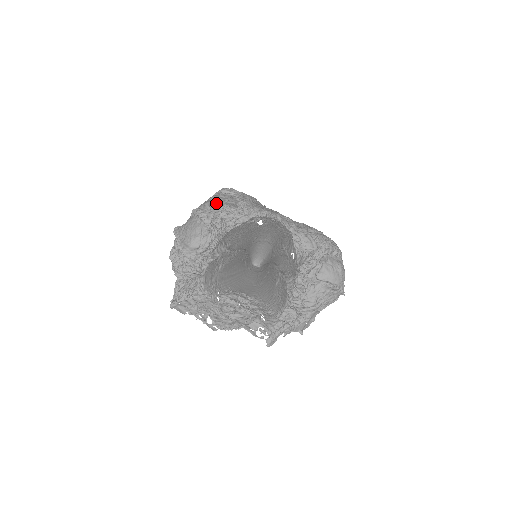
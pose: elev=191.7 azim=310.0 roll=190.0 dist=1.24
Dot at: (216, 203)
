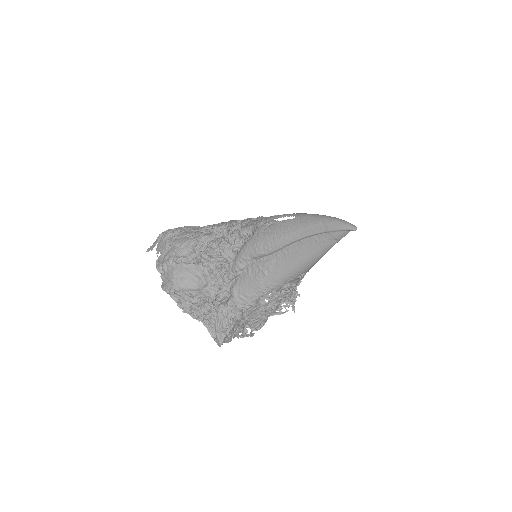
Dot at: (186, 244)
